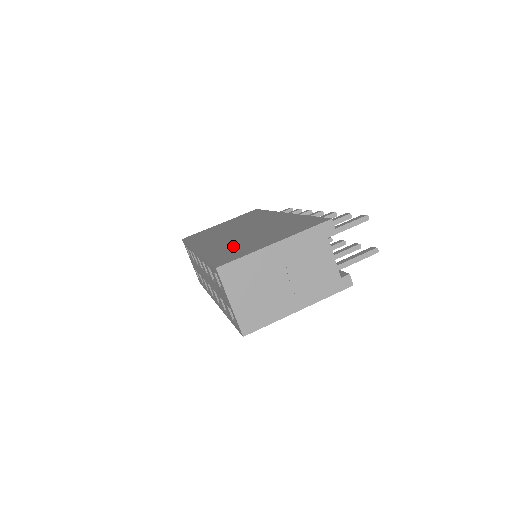
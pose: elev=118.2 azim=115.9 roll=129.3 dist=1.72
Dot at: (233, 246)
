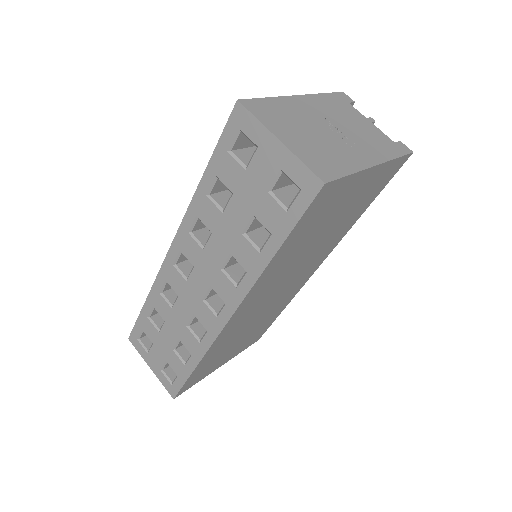
Dot at: occluded
